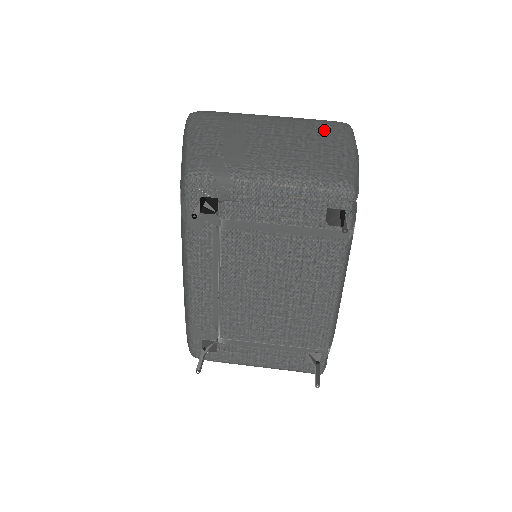
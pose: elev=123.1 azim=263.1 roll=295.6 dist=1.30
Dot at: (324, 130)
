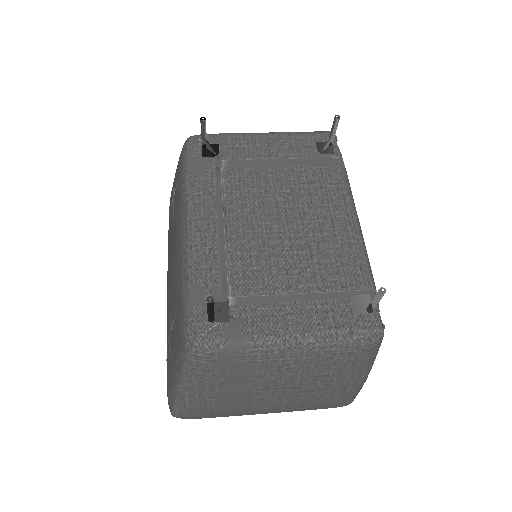
Dot at: occluded
